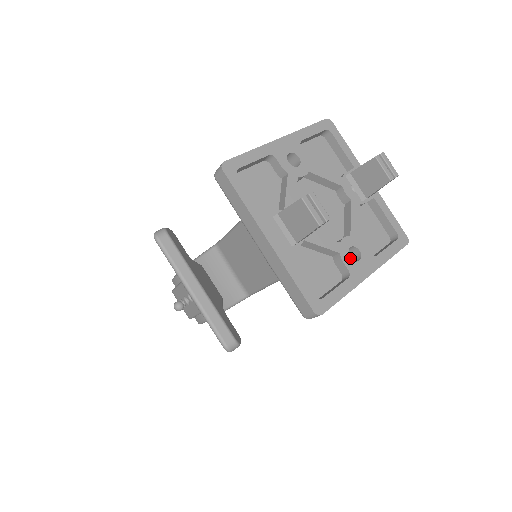
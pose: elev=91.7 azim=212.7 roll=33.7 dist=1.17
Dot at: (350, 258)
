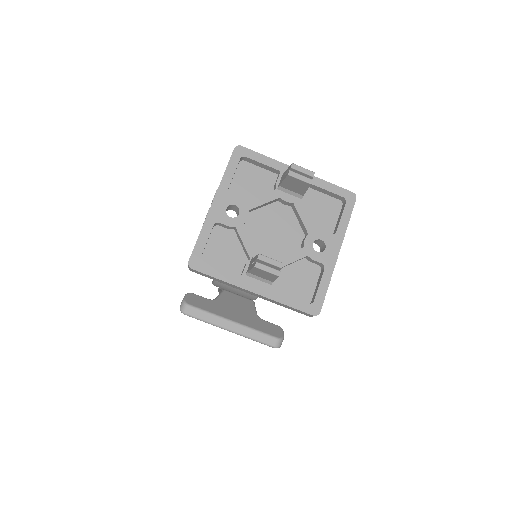
Dot at: (317, 253)
